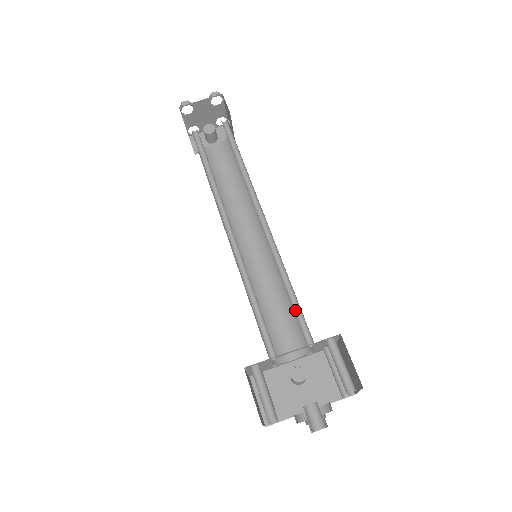
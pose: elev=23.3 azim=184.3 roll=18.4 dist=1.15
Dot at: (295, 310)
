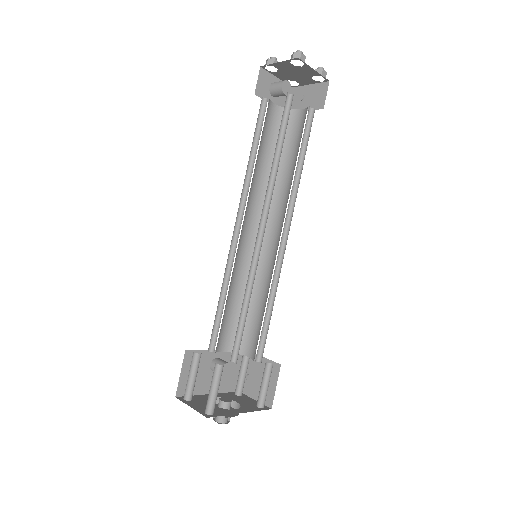
Dot at: (262, 327)
